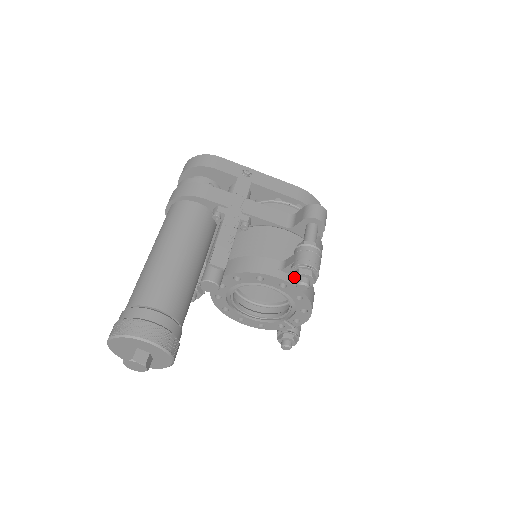
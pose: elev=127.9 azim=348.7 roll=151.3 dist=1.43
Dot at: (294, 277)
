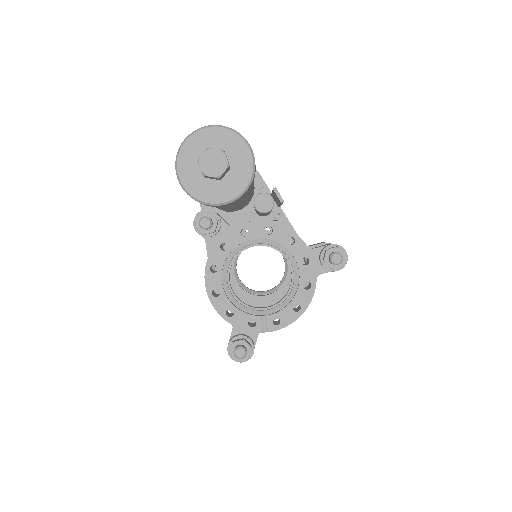
Dot at: (330, 250)
